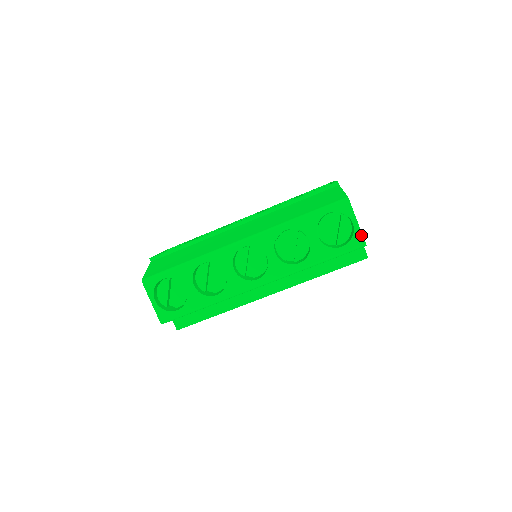
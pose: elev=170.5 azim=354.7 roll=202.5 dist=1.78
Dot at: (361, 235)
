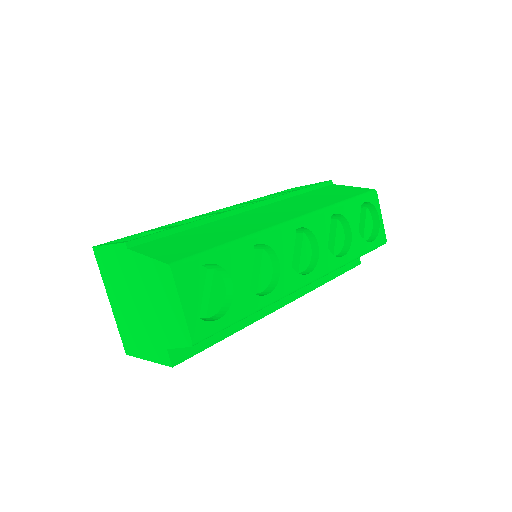
Dot at: (384, 231)
